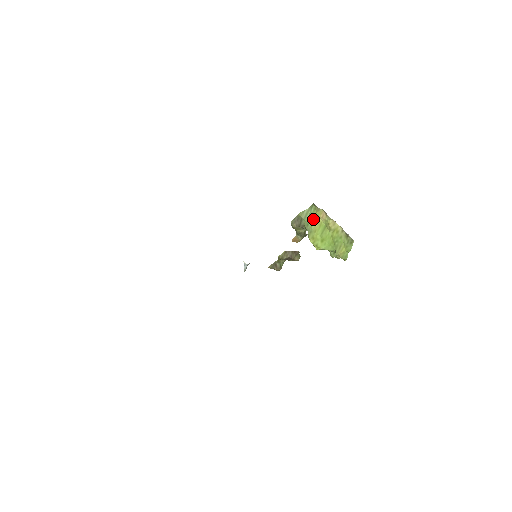
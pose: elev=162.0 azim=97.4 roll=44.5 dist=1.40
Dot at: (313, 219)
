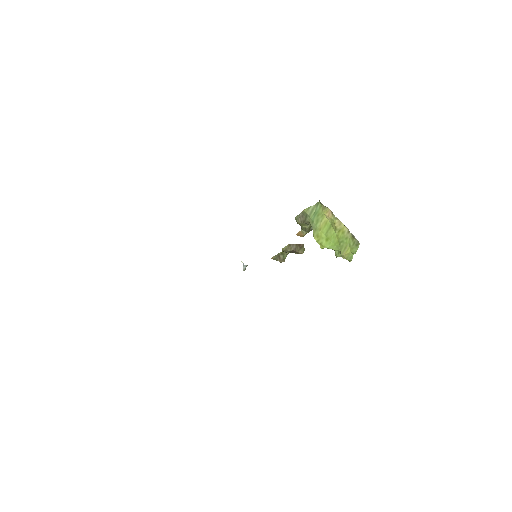
Dot at: (318, 217)
